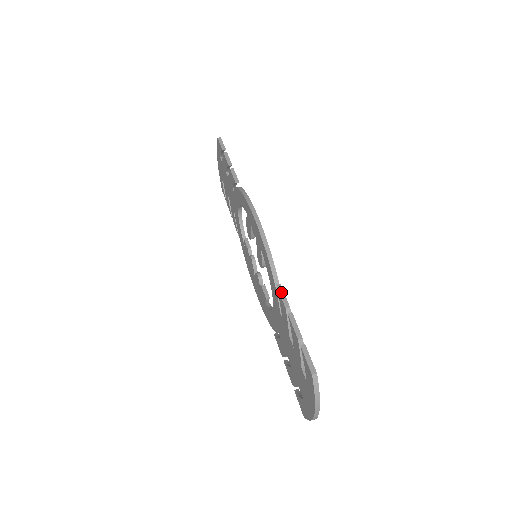
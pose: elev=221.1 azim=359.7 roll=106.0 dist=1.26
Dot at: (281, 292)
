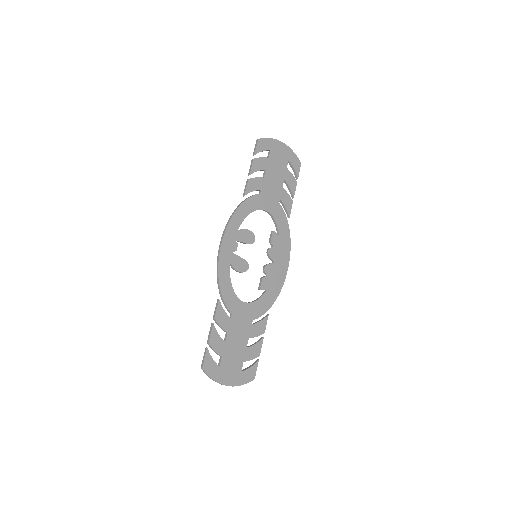
Dot at: (216, 305)
